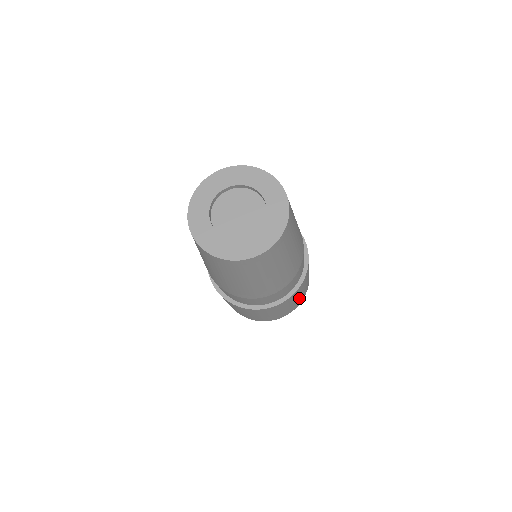
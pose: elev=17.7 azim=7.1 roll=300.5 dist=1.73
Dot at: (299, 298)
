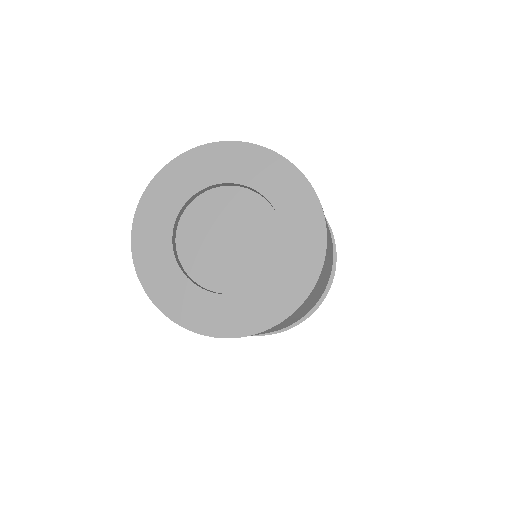
Dot at: occluded
